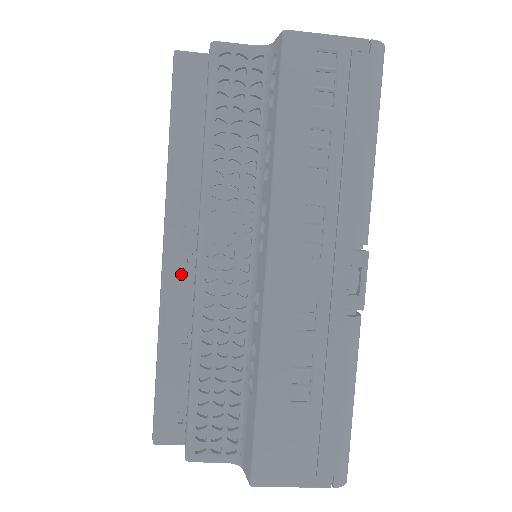
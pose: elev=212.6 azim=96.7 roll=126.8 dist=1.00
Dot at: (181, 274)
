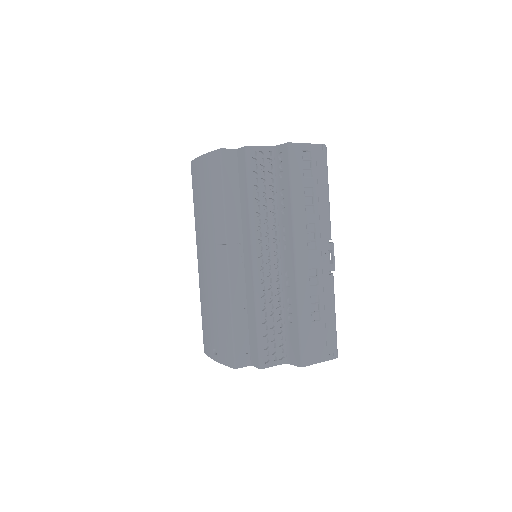
Dot at: (238, 270)
